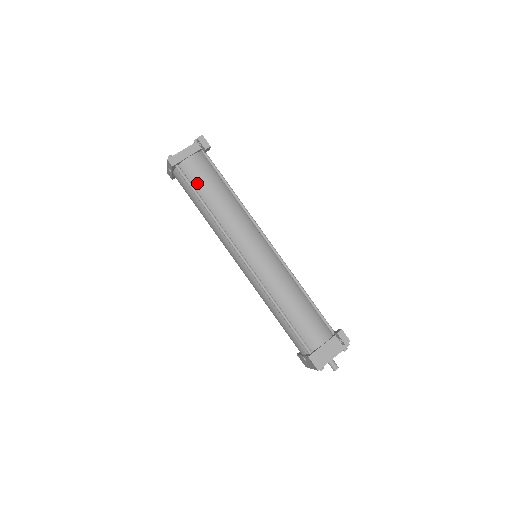
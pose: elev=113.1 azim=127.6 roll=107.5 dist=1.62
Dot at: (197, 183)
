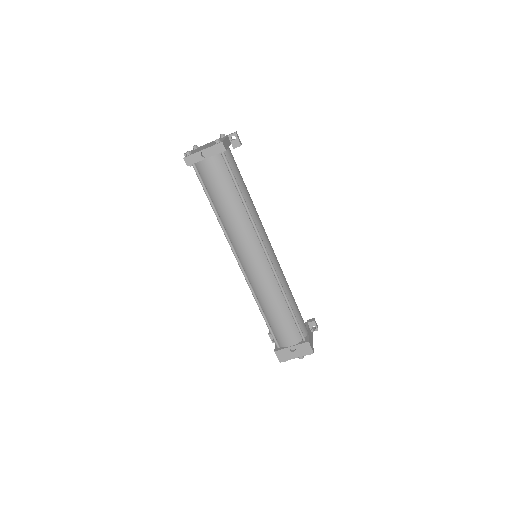
Dot at: (236, 174)
